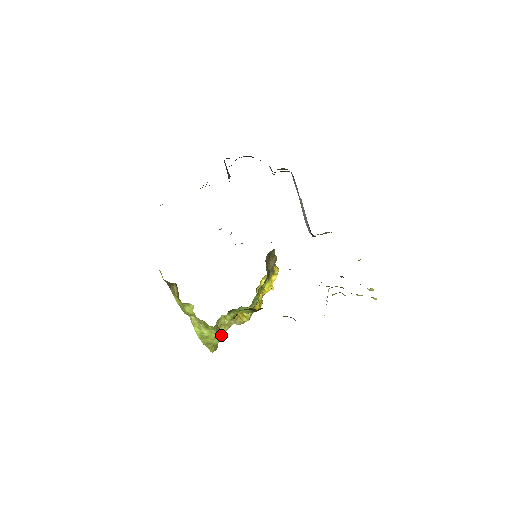
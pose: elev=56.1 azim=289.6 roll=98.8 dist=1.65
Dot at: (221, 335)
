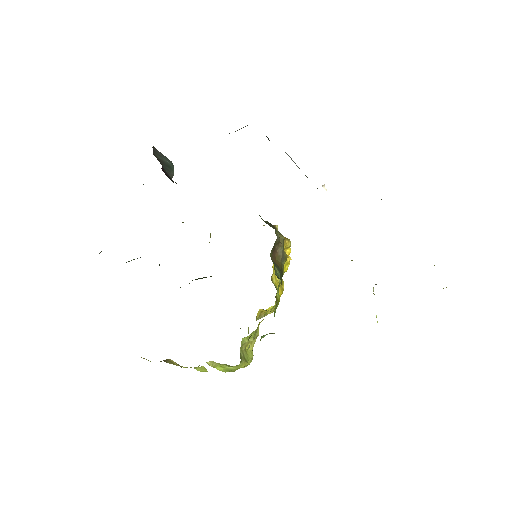
Dot at: (251, 355)
